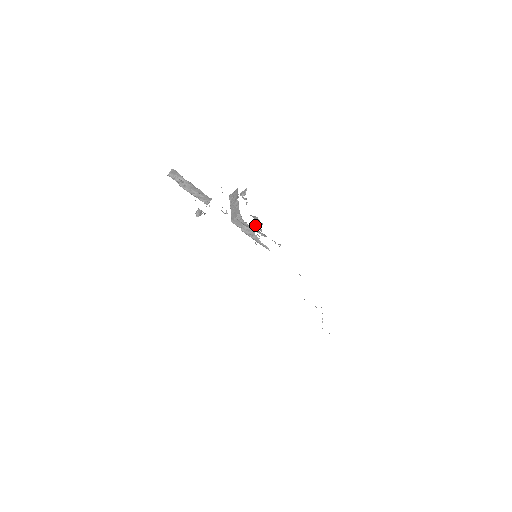
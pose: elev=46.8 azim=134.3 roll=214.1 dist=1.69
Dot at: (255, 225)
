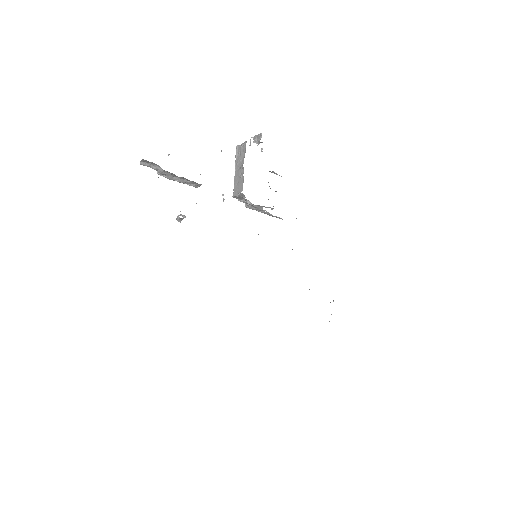
Dot at: occluded
